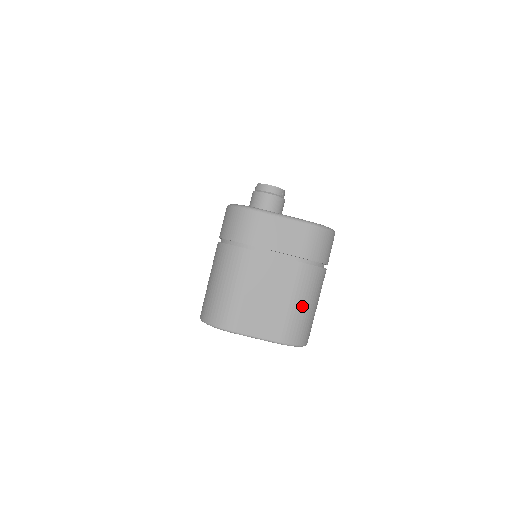
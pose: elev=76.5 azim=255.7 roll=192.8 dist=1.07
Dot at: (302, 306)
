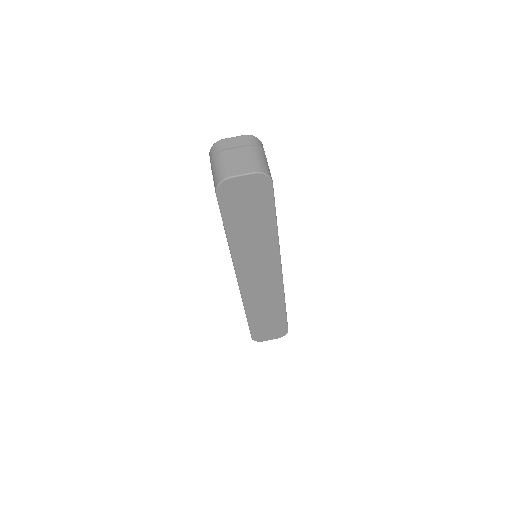
Dot at: (258, 159)
